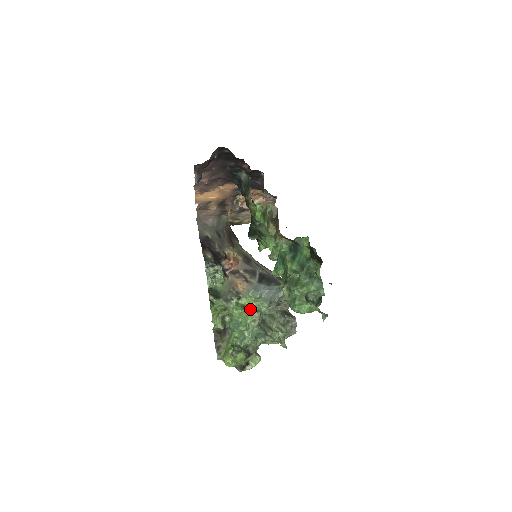
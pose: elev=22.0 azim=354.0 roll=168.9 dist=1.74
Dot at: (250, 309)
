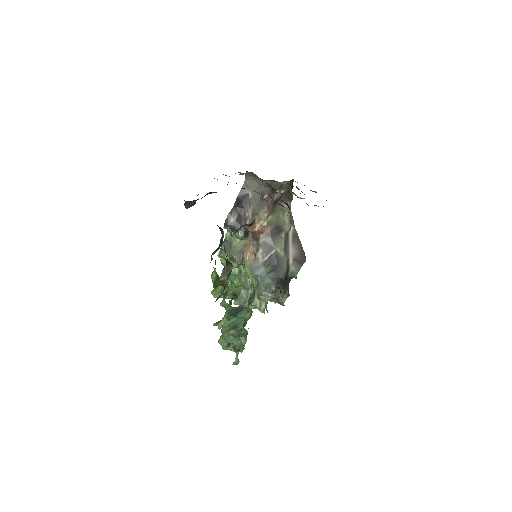
Dot at: (244, 278)
